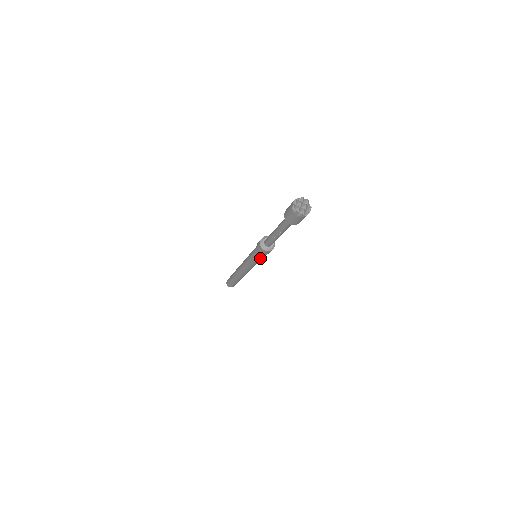
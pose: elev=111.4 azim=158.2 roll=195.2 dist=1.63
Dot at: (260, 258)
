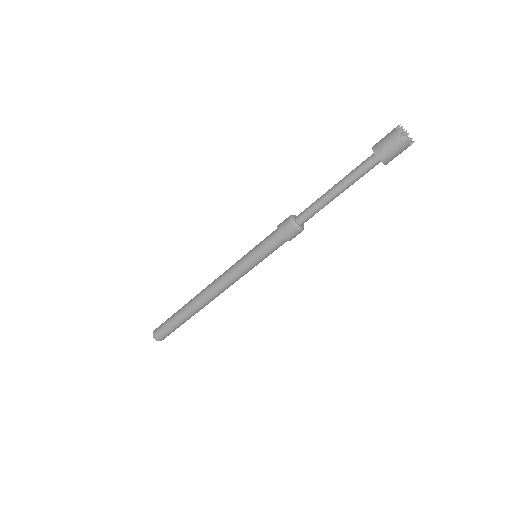
Dot at: (270, 253)
